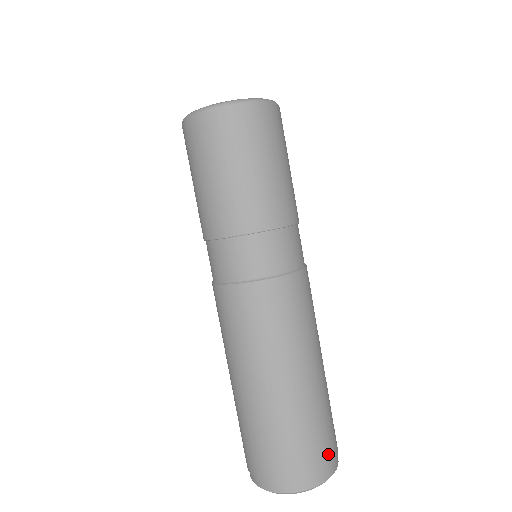
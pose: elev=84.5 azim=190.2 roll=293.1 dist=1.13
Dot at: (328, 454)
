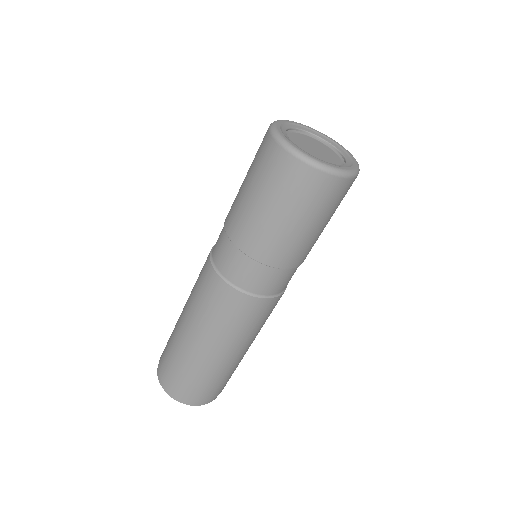
Dot at: (205, 396)
